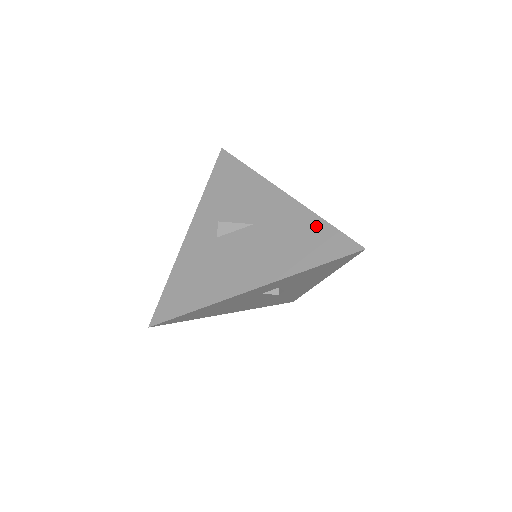
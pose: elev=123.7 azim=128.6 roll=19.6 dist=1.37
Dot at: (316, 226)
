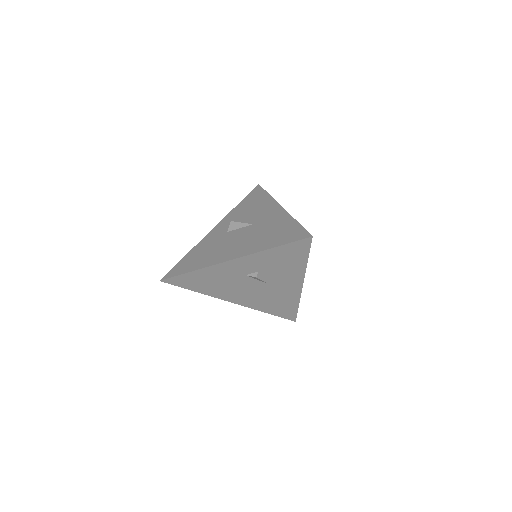
Dot at: (289, 224)
